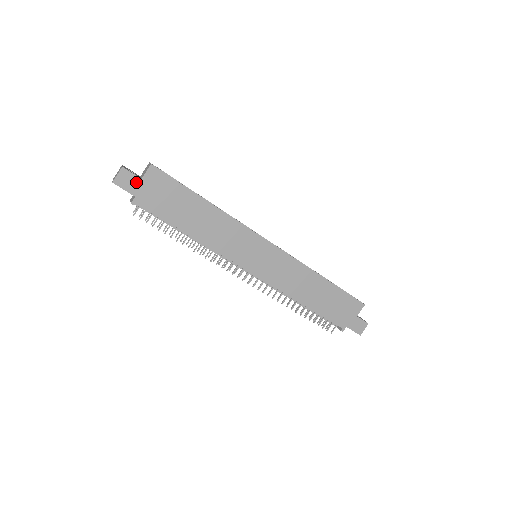
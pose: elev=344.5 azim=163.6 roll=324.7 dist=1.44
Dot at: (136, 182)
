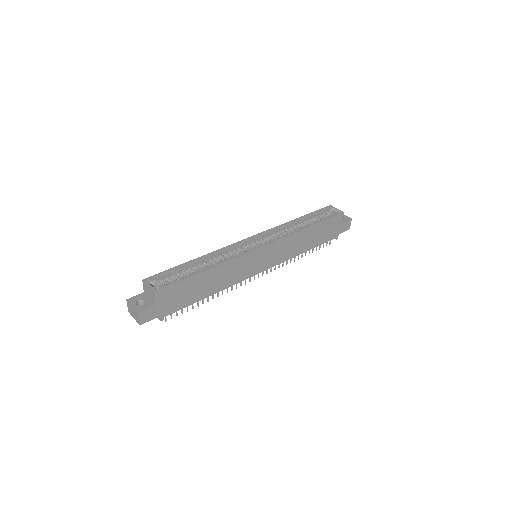
Dot at: (154, 310)
